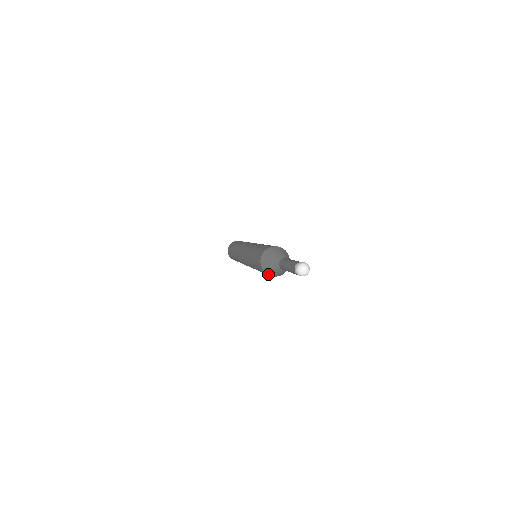
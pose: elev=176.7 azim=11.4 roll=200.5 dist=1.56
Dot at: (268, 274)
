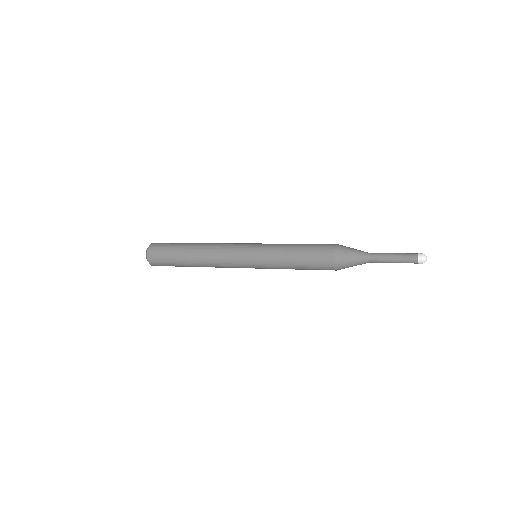
Dot at: (336, 261)
